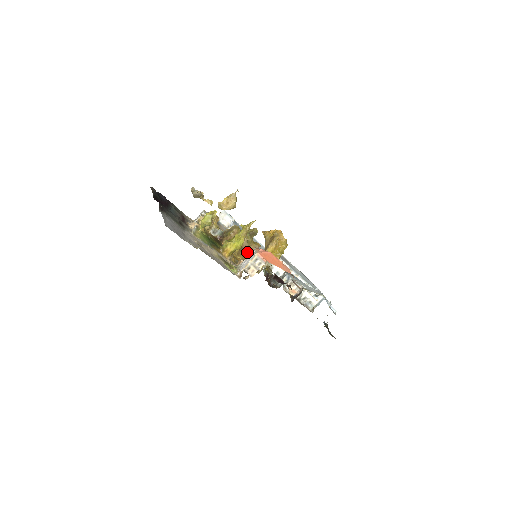
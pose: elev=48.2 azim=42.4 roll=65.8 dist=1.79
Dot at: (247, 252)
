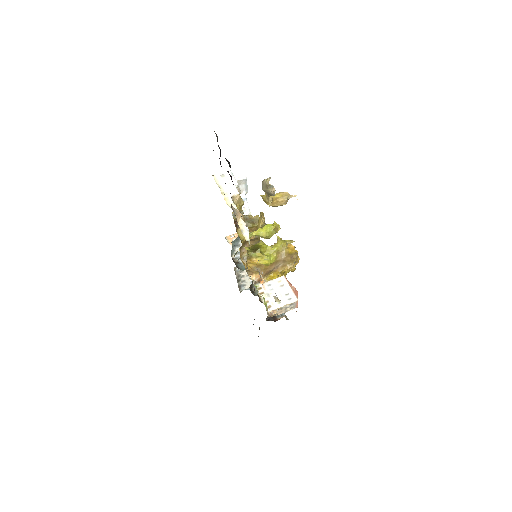
Dot at: (246, 243)
